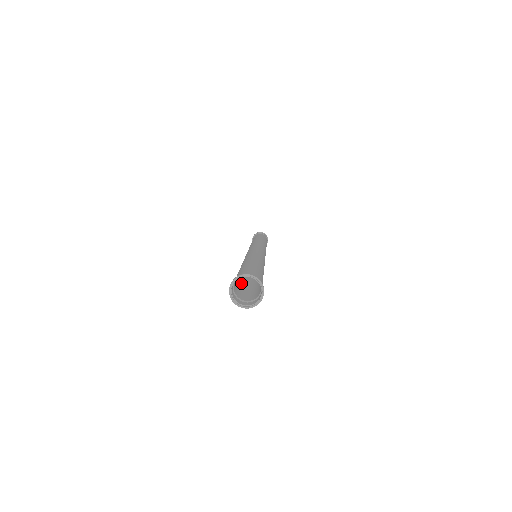
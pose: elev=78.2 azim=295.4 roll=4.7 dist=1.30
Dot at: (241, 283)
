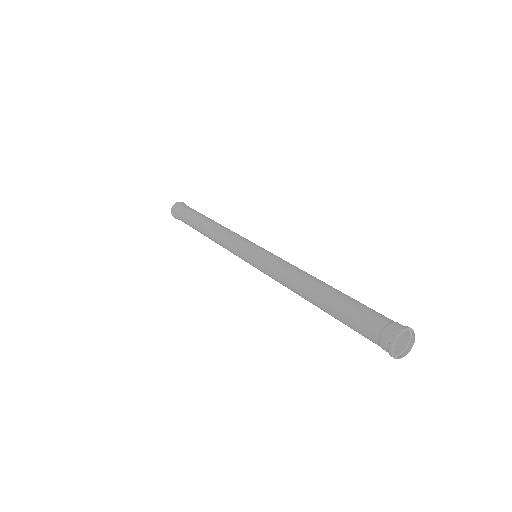
Dot at: occluded
